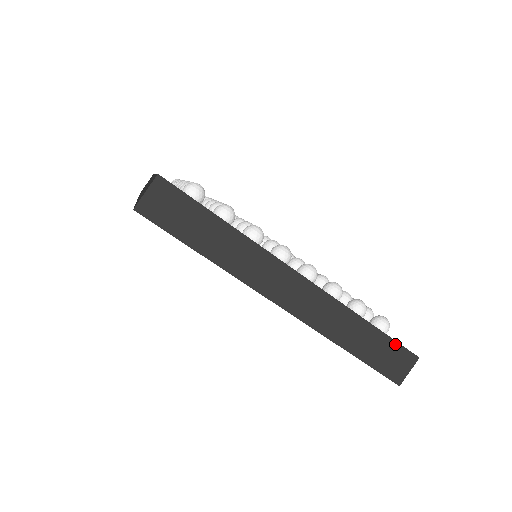
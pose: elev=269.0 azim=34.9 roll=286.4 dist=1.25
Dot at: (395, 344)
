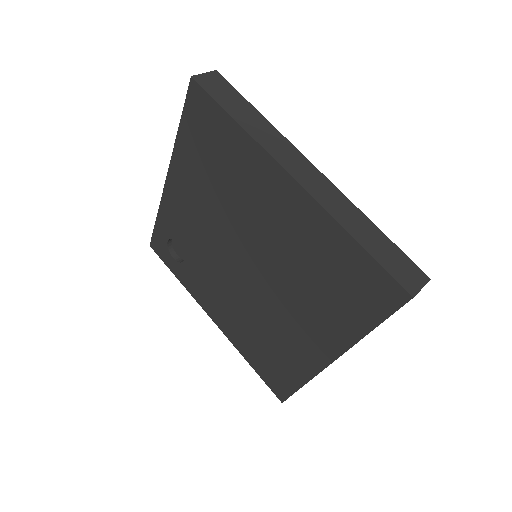
Dot at: (403, 255)
